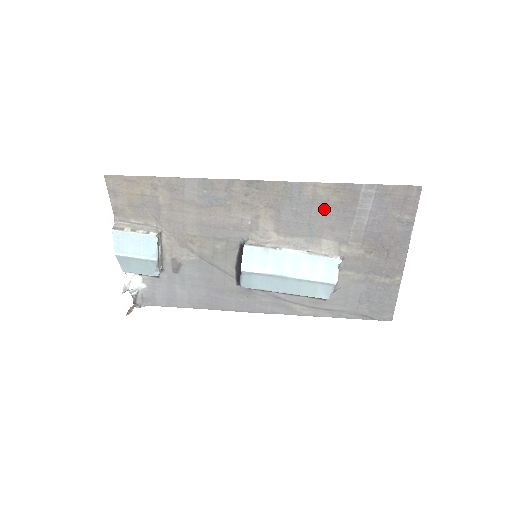
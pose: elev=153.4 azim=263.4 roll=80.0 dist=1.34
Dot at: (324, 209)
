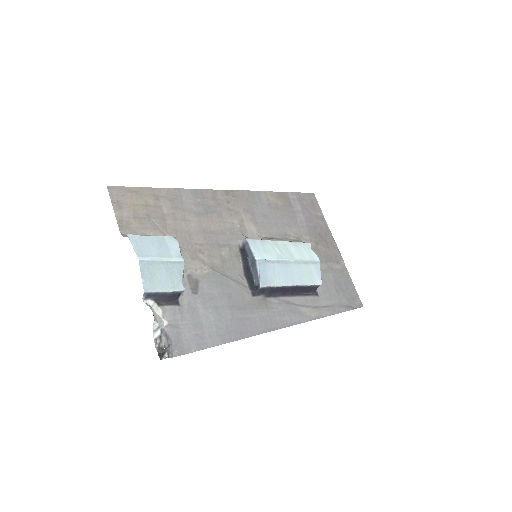
Dot at: (278, 211)
